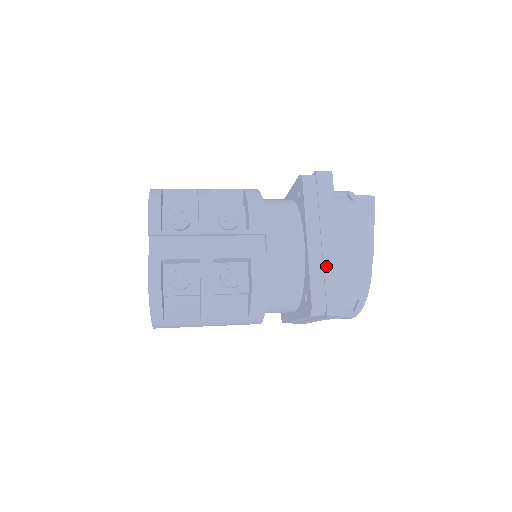
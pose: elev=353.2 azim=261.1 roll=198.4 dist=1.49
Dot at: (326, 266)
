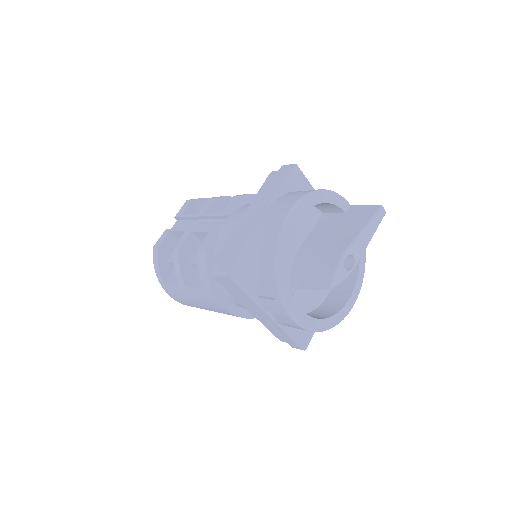
Dot at: (240, 234)
